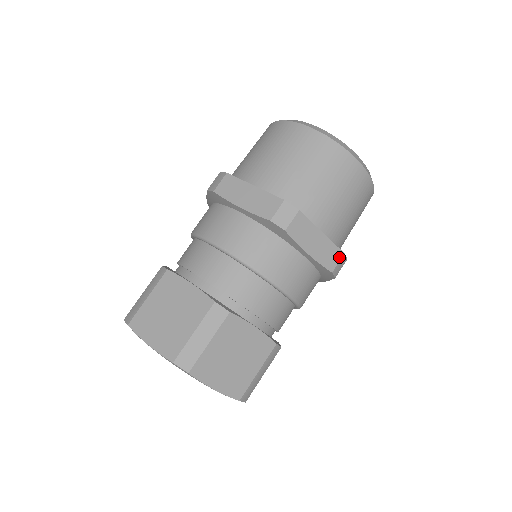
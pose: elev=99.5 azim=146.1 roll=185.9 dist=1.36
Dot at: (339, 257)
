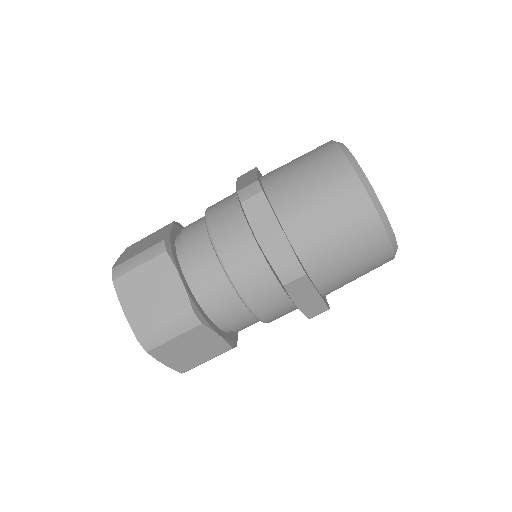
Dot at: occluded
